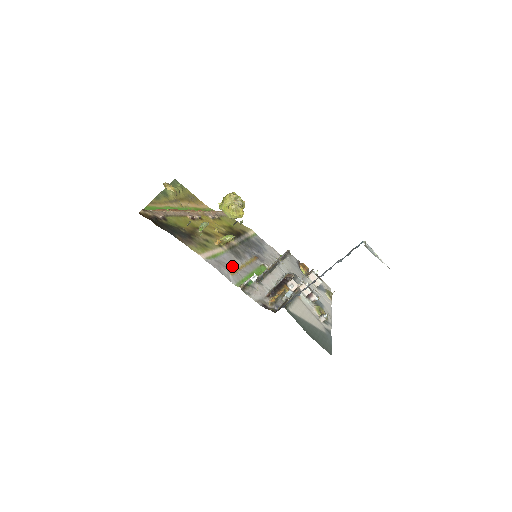
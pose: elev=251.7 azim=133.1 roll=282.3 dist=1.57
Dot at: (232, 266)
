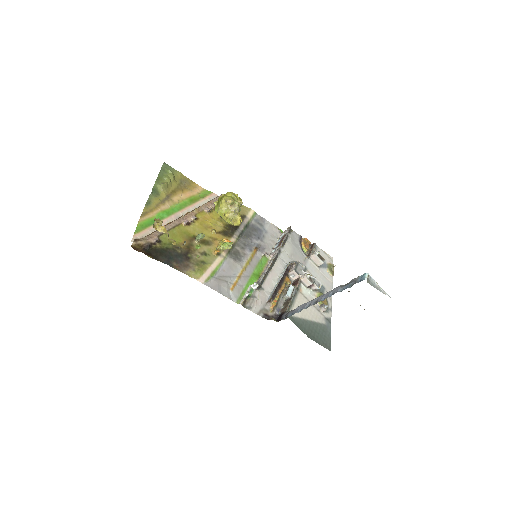
Dot at: (232, 276)
